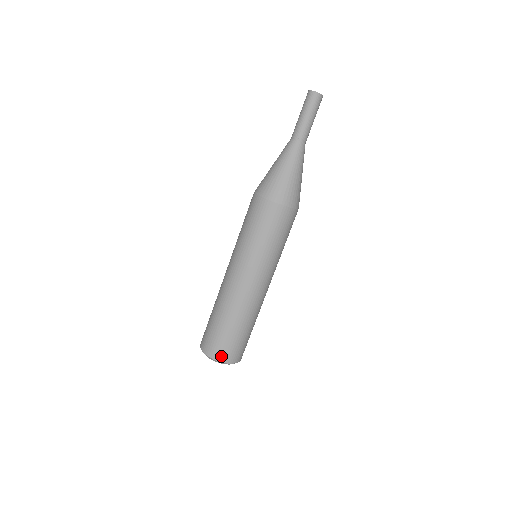
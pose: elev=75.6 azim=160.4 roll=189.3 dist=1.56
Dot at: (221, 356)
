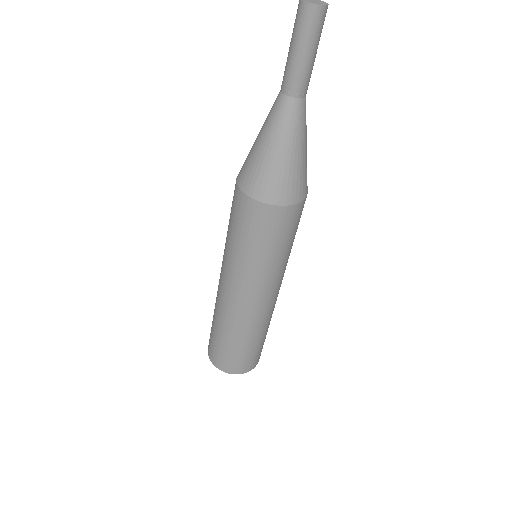
Dot at: (225, 367)
